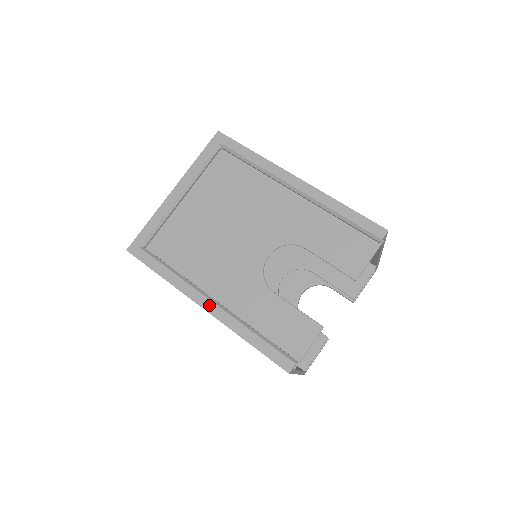
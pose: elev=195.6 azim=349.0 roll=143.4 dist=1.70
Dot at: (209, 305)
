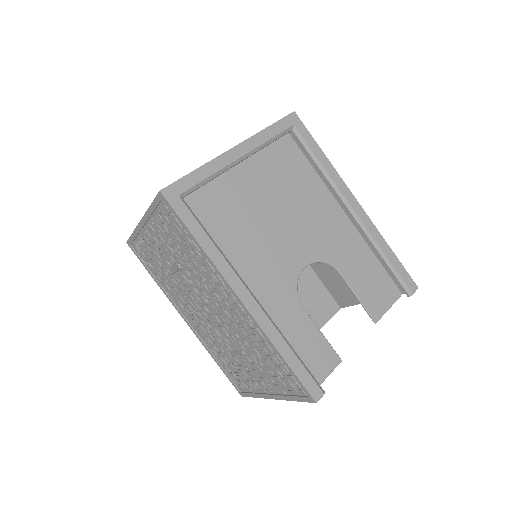
Dot at: (249, 299)
